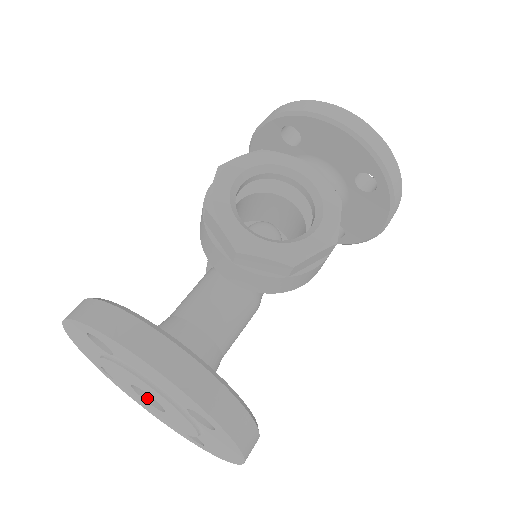
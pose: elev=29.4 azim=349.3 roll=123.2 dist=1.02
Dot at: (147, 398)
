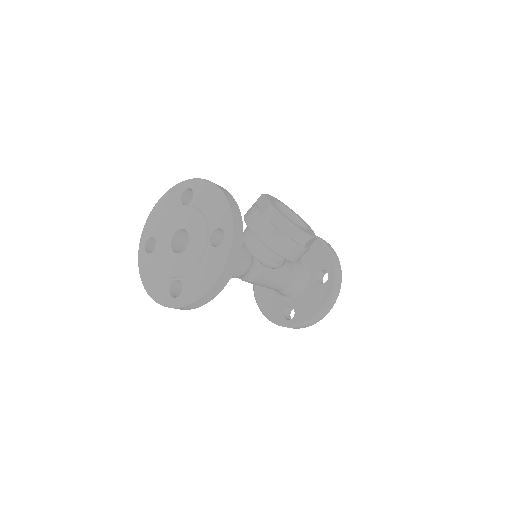
Dot at: (173, 249)
